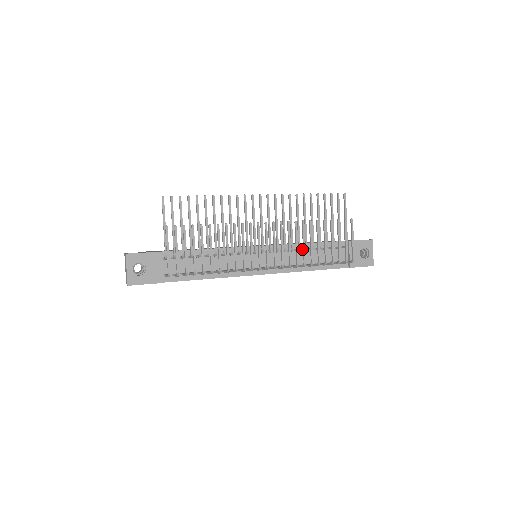
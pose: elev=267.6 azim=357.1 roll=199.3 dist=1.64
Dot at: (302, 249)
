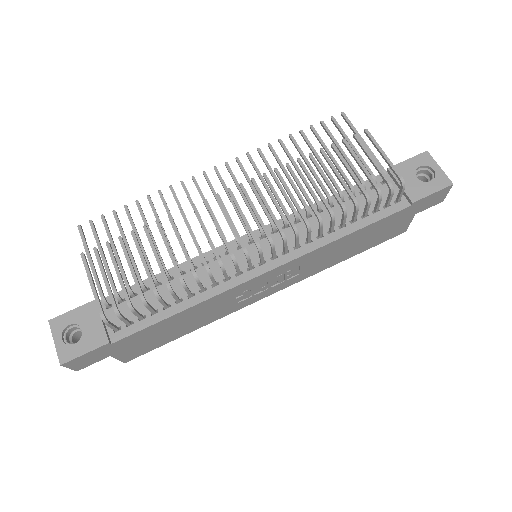
Dot at: occluded
